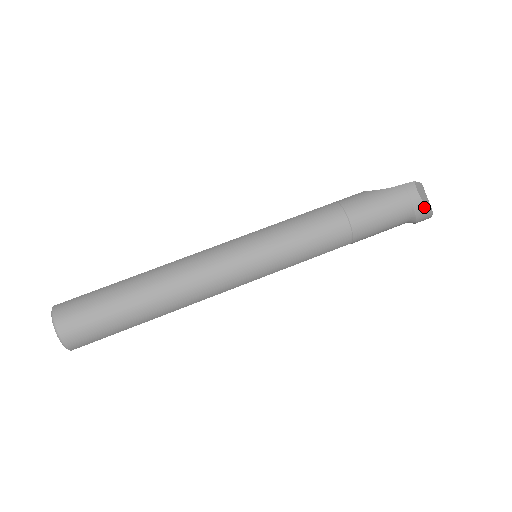
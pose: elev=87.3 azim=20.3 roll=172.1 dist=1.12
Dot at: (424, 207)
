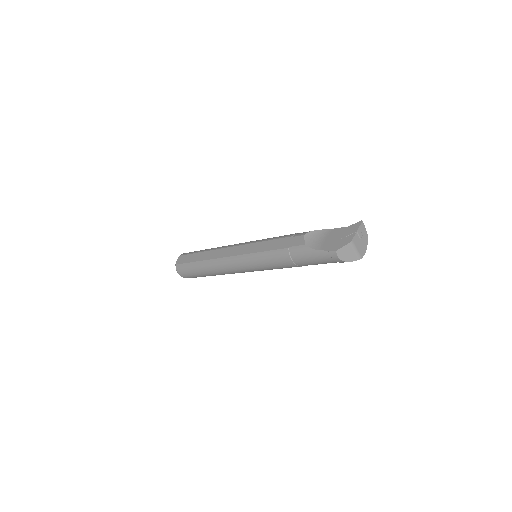
Dot at: occluded
